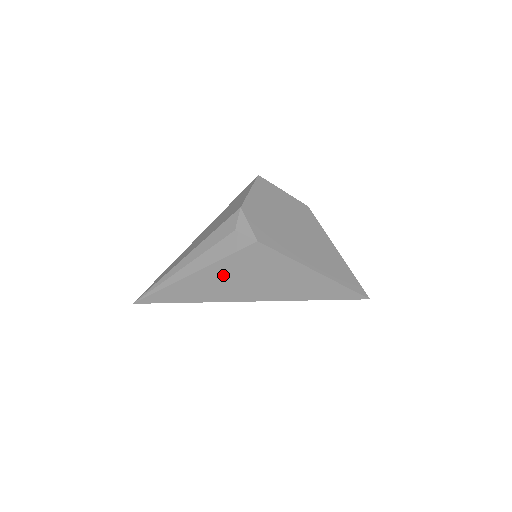
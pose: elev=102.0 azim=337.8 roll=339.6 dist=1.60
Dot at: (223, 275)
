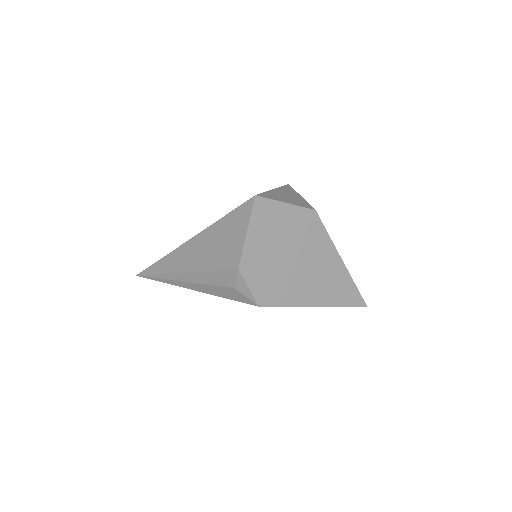
Dot at: occluded
